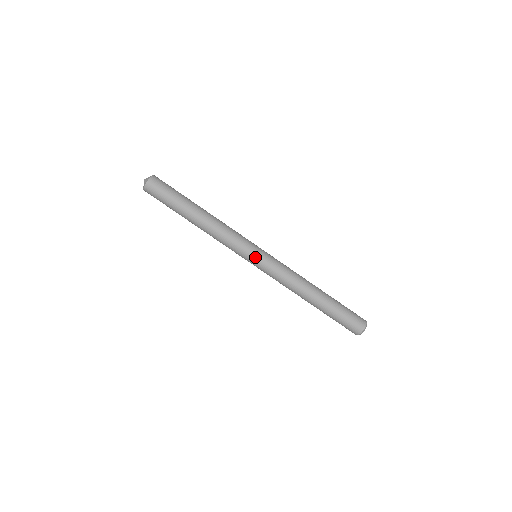
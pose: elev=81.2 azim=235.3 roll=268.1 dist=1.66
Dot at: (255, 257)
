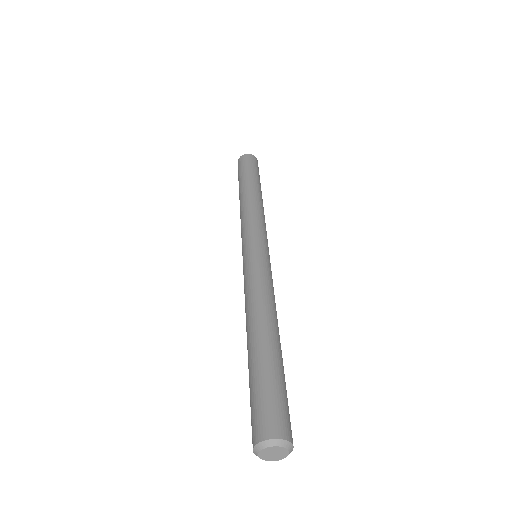
Dot at: (262, 246)
